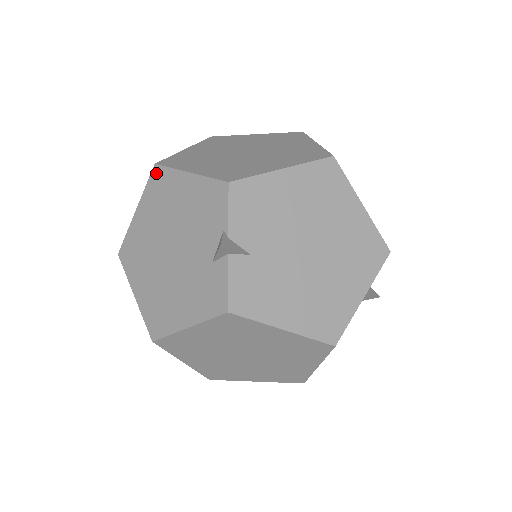
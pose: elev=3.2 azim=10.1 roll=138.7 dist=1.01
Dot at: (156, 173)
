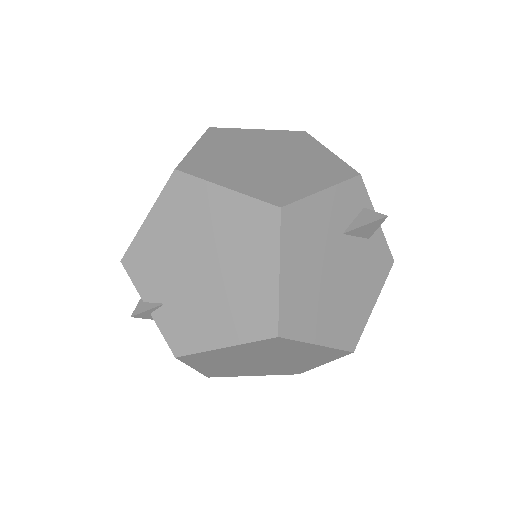
Dot at: occluded
